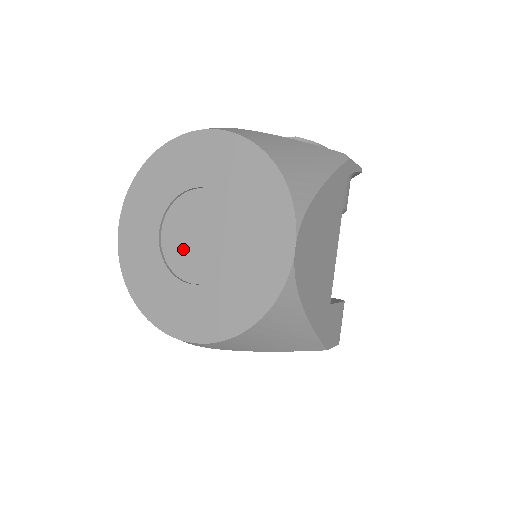
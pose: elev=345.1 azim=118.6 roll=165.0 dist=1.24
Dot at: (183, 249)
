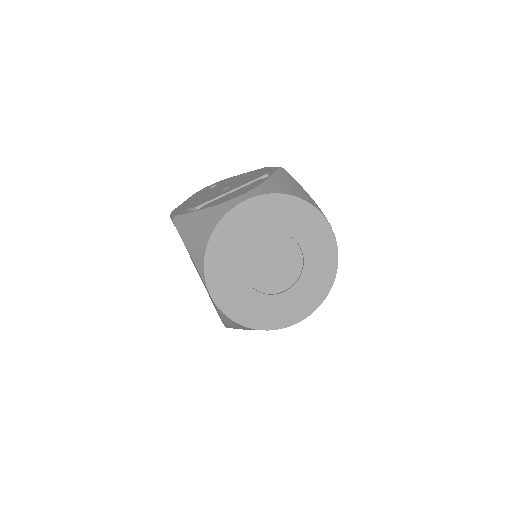
Dot at: (267, 277)
